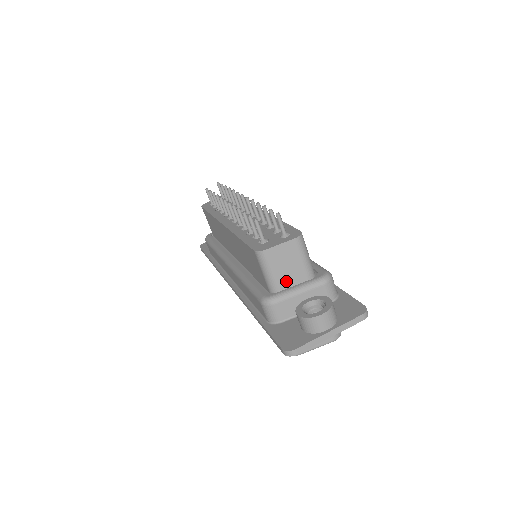
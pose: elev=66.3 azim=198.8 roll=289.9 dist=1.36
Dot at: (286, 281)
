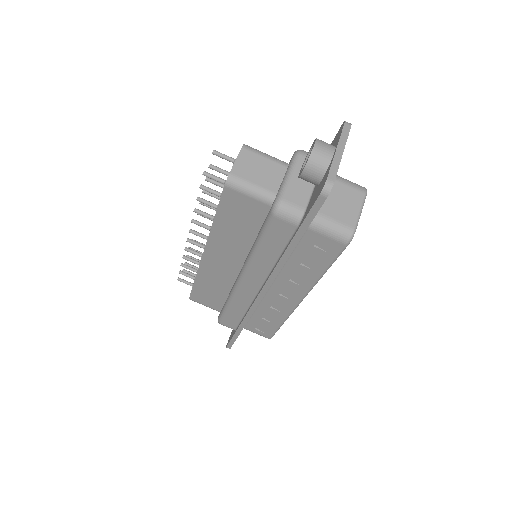
Dot at: (273, 183)
